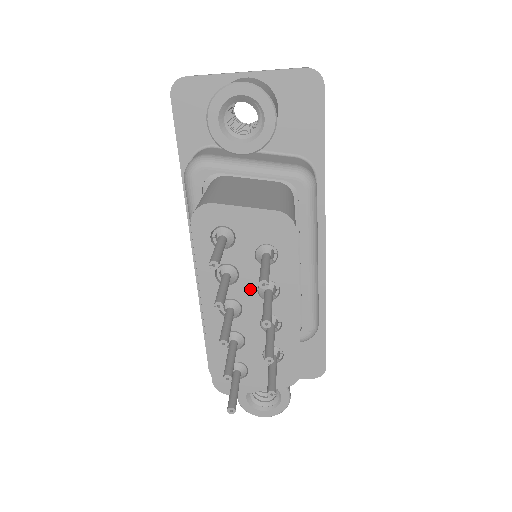
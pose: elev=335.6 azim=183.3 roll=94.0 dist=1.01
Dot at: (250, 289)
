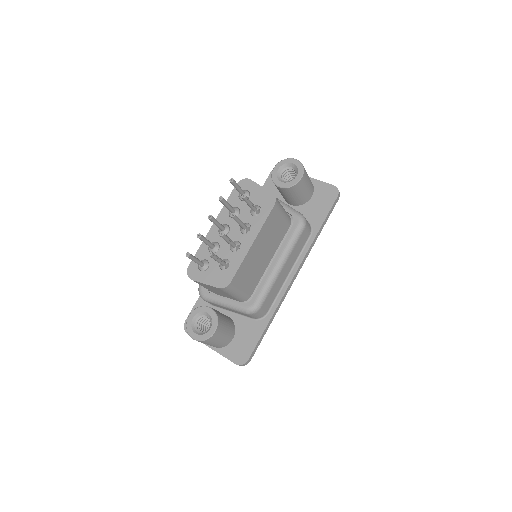
Dot at: occluded
